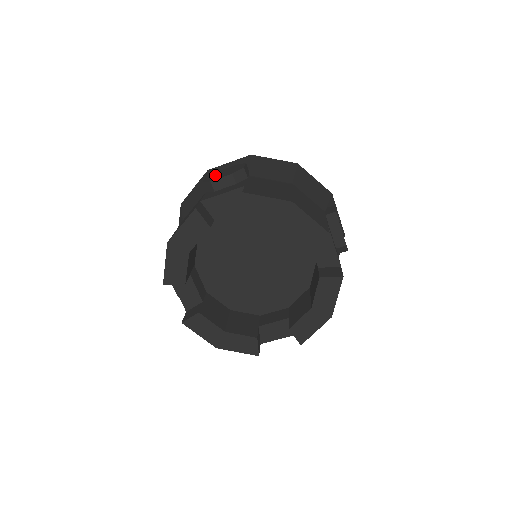
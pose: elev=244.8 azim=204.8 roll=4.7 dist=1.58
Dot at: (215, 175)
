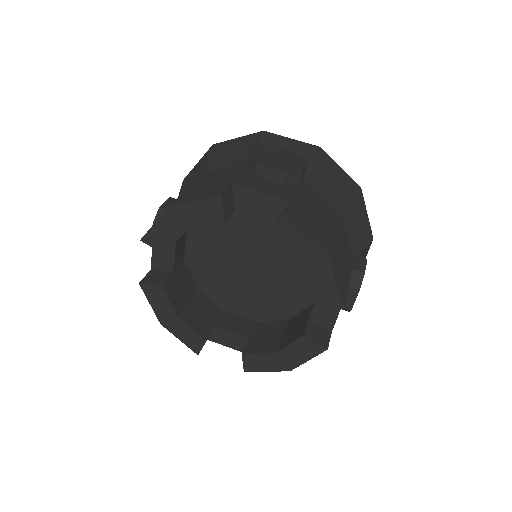
Dot at: (267, 153)
